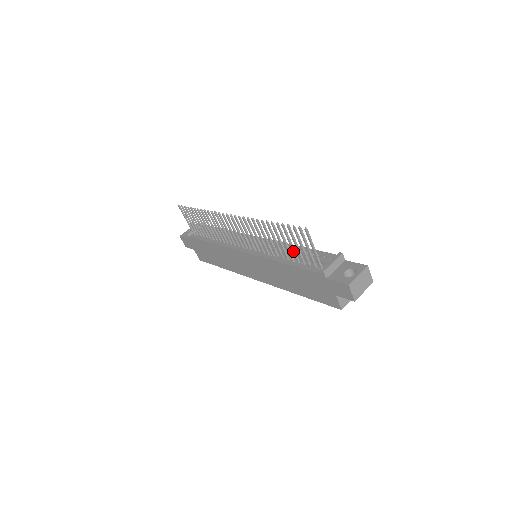
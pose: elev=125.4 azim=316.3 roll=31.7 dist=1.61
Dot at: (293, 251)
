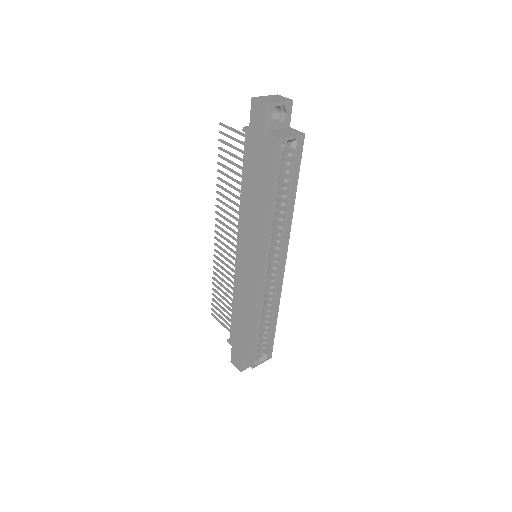
Dot at: (237, 166)
